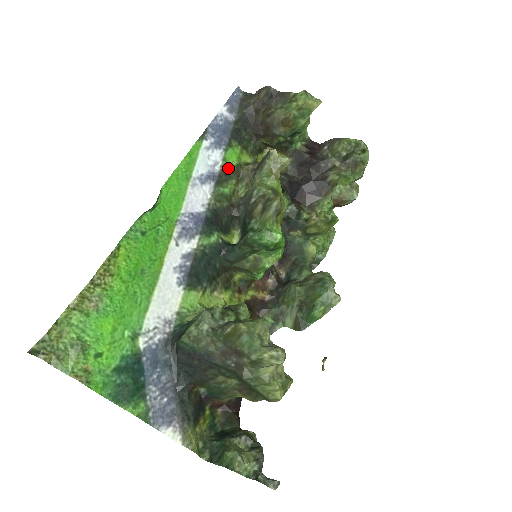
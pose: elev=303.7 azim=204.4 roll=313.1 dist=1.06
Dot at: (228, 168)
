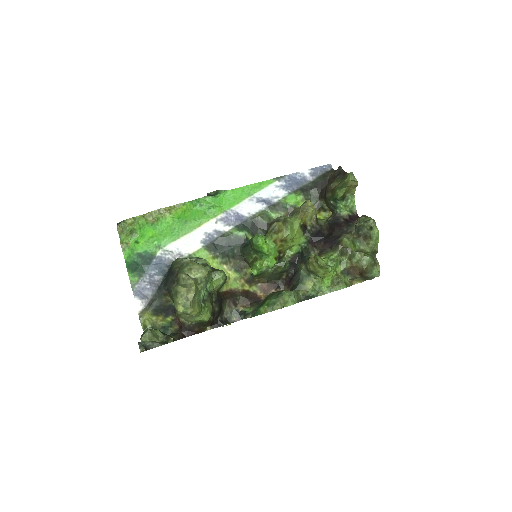
Dot at: (284, 204)
